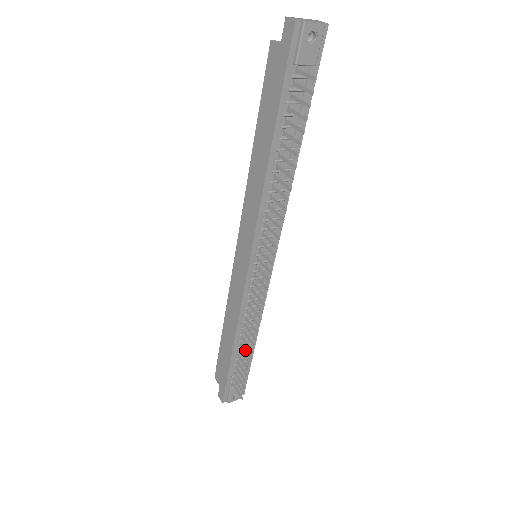
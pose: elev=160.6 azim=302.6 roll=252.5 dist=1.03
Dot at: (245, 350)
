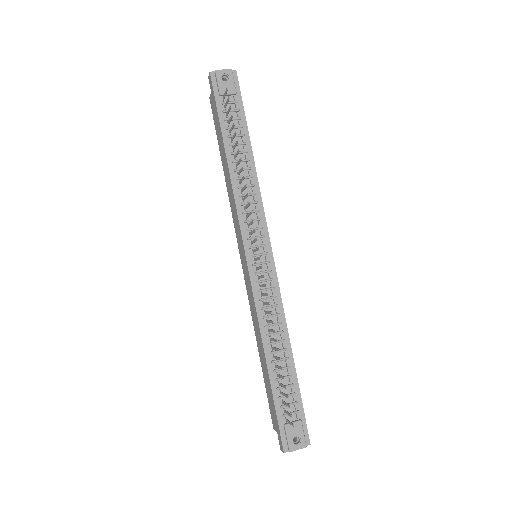
Dot at: (276, 358)
